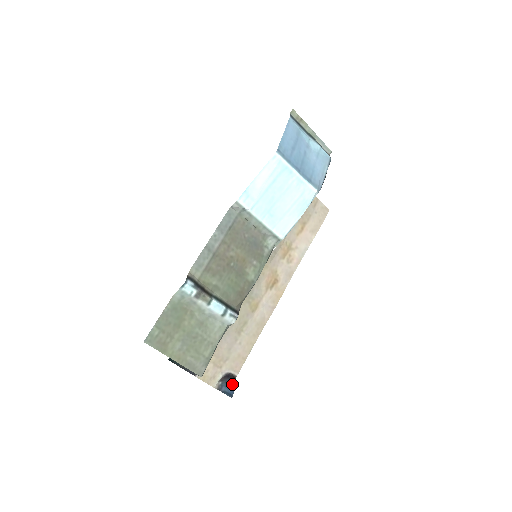
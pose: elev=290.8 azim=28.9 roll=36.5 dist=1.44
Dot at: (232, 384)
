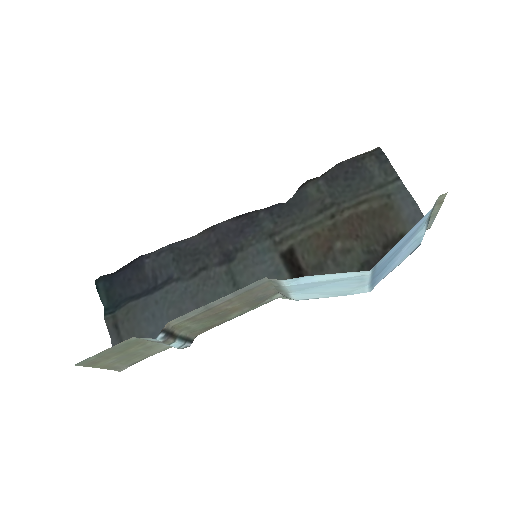
Dot at: occluded
